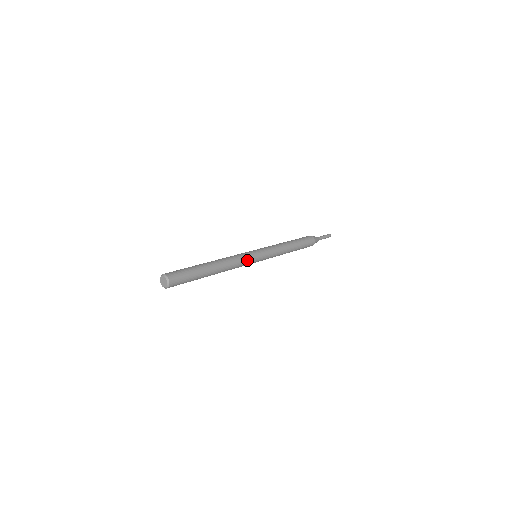
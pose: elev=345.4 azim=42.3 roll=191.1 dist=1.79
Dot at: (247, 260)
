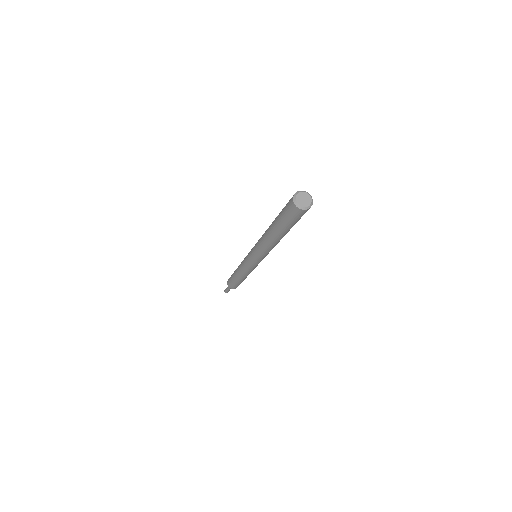
Dot at: occluded
